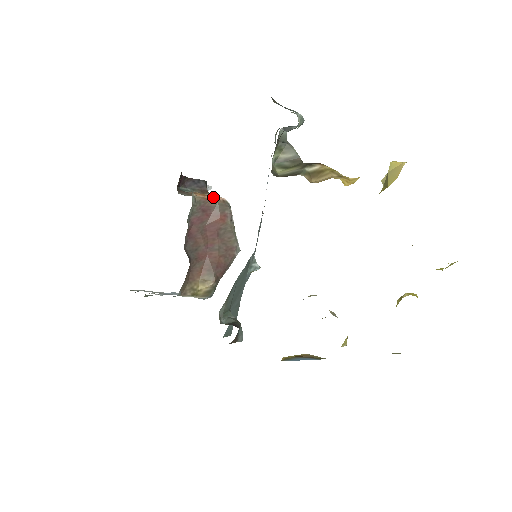
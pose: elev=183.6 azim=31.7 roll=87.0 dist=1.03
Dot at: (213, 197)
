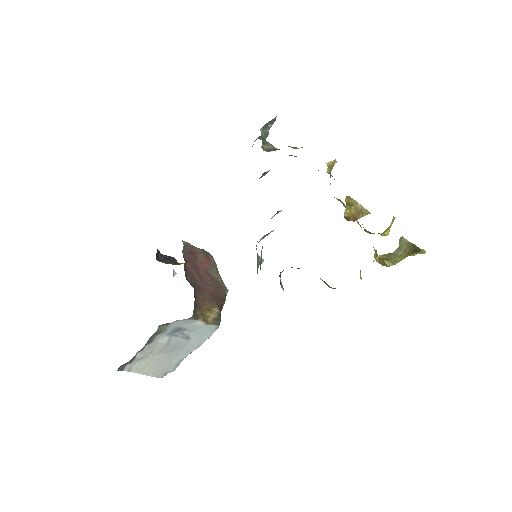
Dot at: (195, 247)
